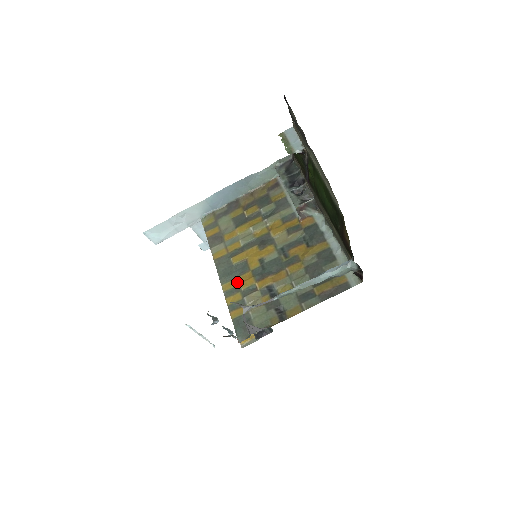
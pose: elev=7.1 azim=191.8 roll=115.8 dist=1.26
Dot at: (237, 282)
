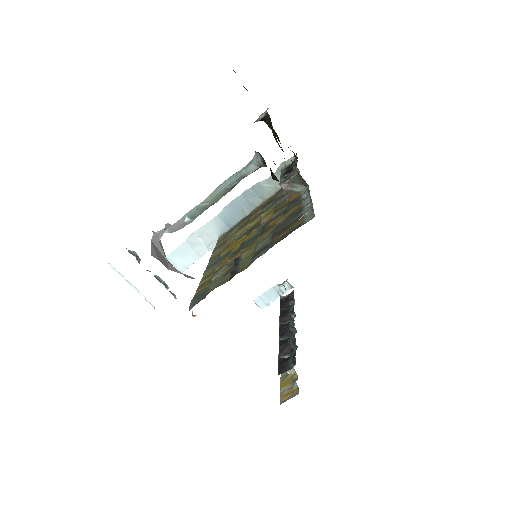
Dot at: (216, 267)
